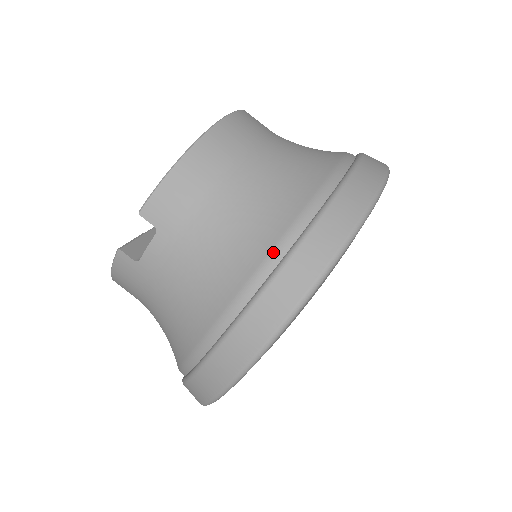
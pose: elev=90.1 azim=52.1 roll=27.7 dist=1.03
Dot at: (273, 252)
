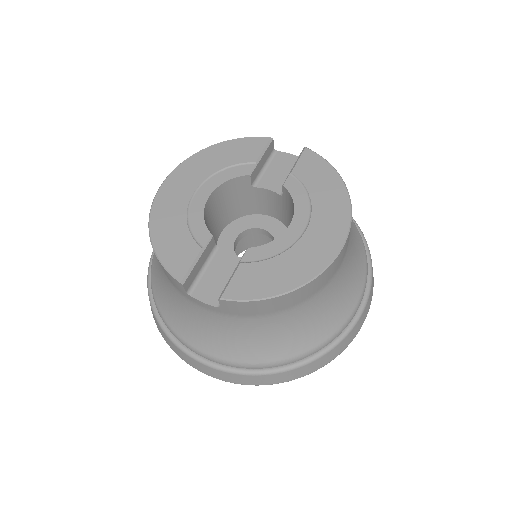
Dot at: (270, 364)
